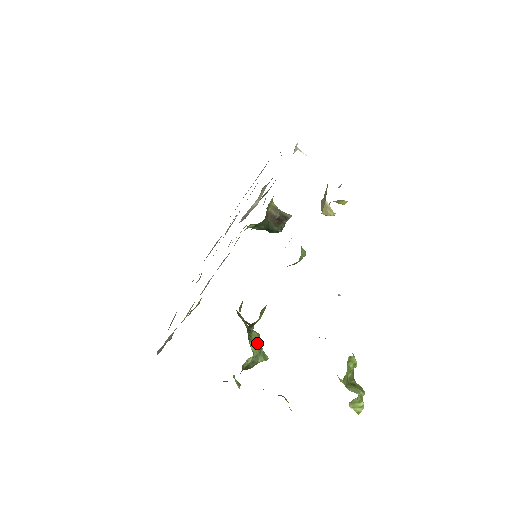
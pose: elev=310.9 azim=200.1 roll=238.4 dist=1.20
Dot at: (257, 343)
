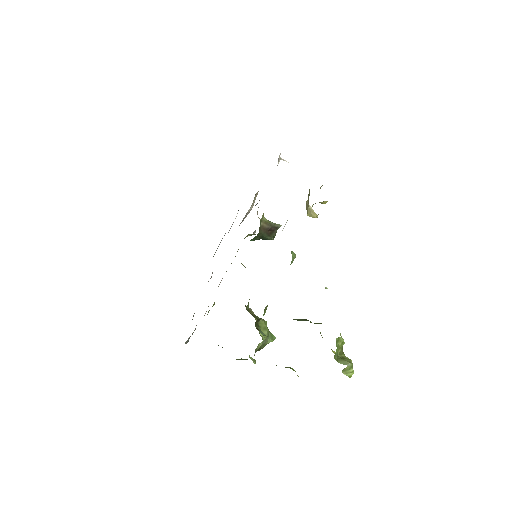
Dot at: (265, 329)
